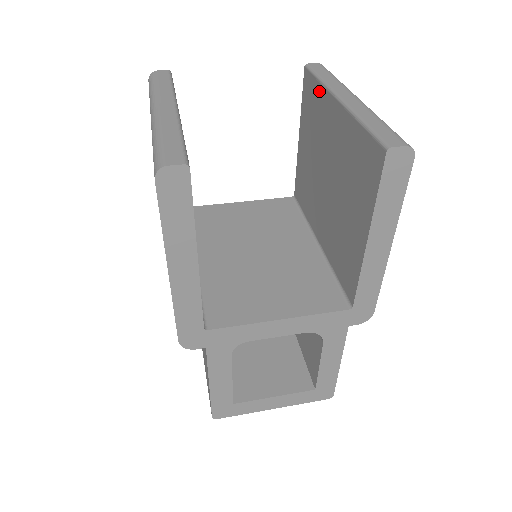
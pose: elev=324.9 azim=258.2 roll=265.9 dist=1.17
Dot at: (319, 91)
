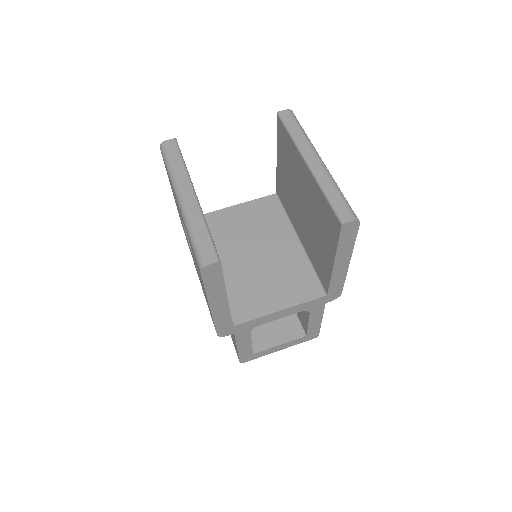
Dot at: (291, 144)
